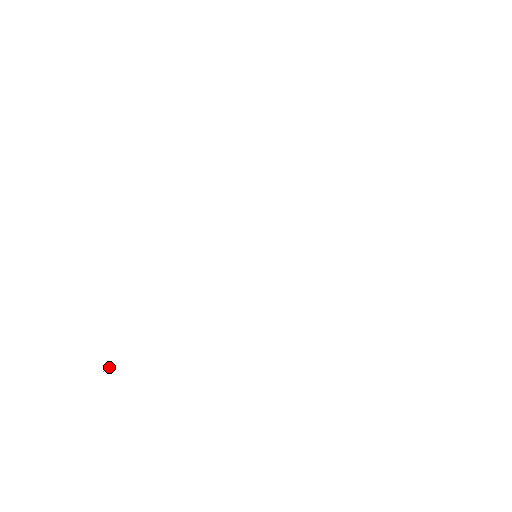
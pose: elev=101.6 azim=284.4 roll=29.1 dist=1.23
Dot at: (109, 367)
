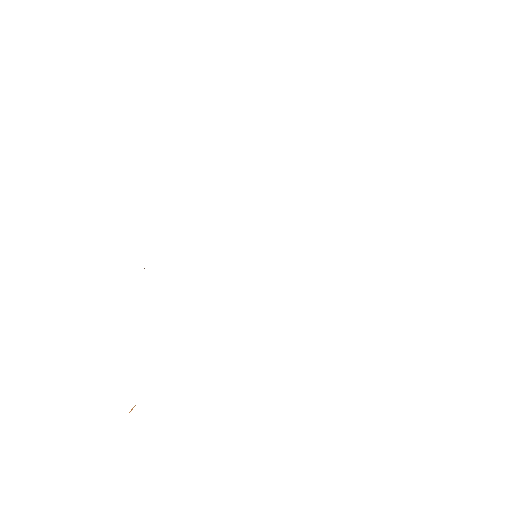
Dot at: (134, 406)
